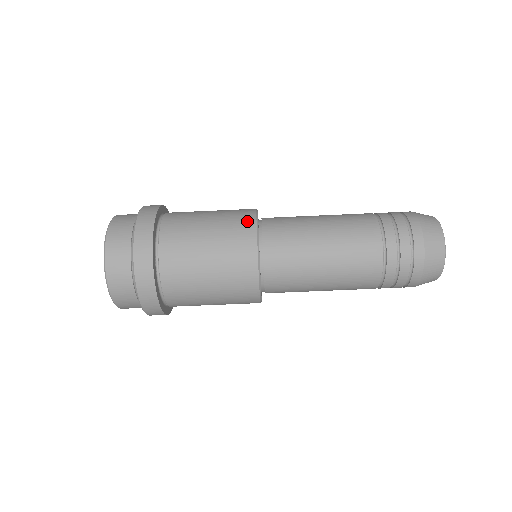
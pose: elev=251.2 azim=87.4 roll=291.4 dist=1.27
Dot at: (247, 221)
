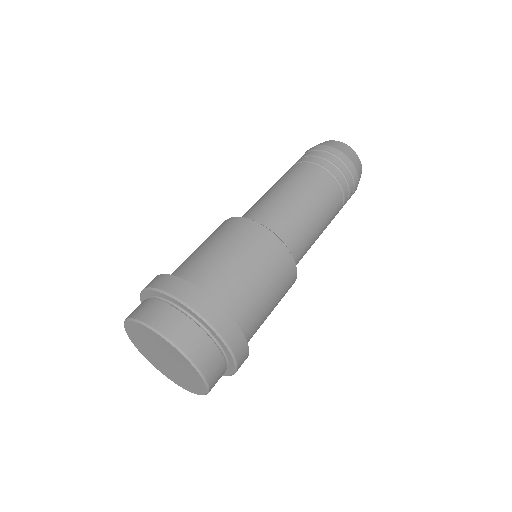
Dot at: occluded
